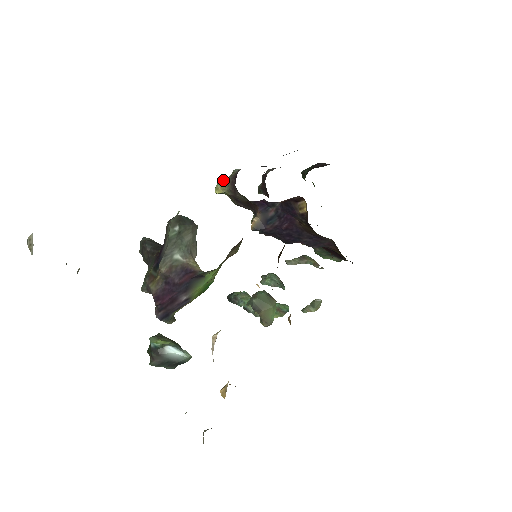
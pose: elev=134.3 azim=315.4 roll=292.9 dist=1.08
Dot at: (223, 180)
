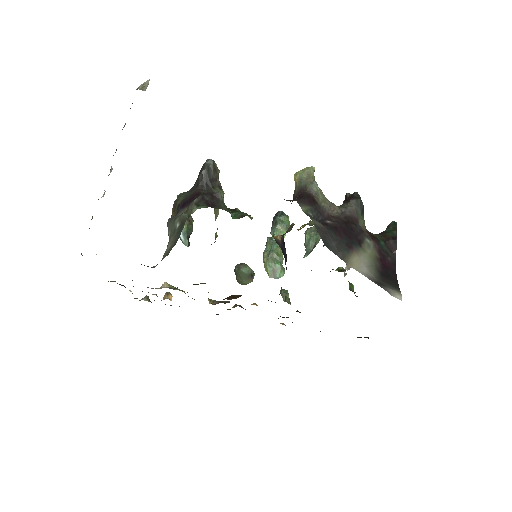
Dot at: (306, 175)
